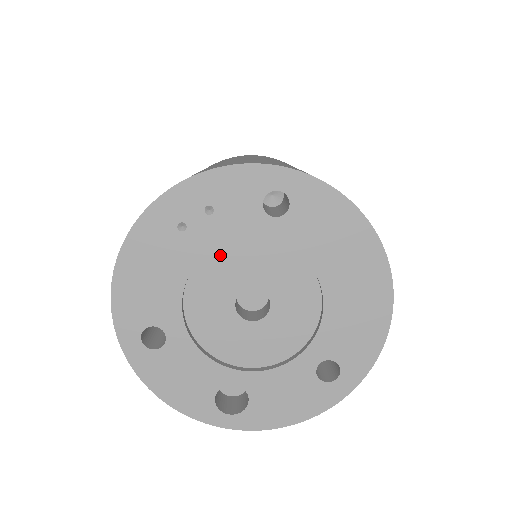
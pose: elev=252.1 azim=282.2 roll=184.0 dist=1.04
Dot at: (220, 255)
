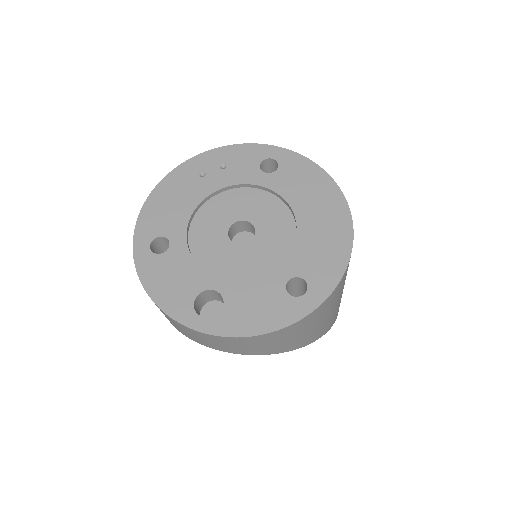
Dot at: (225, 197)
